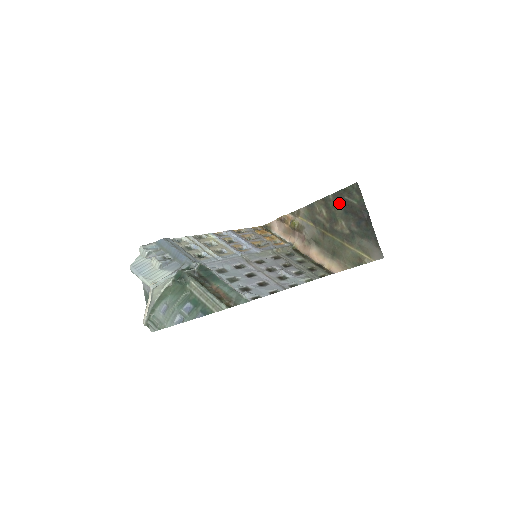
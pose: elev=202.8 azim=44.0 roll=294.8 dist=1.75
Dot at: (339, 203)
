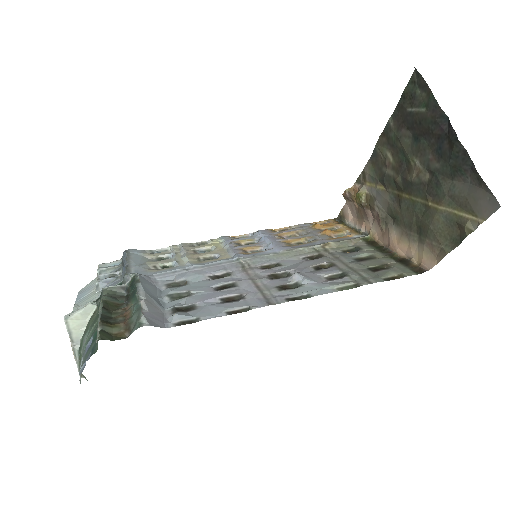
Dot at: (403, 127)
